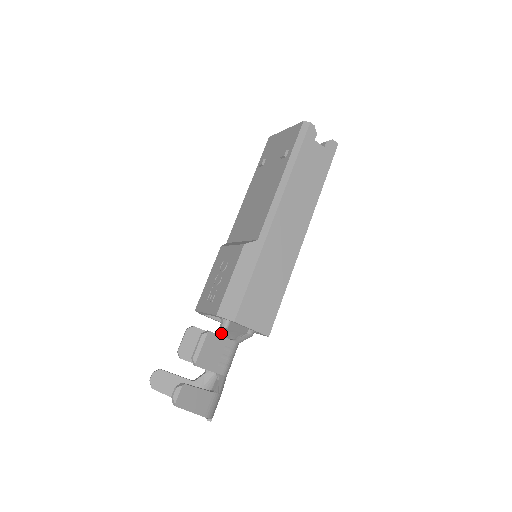
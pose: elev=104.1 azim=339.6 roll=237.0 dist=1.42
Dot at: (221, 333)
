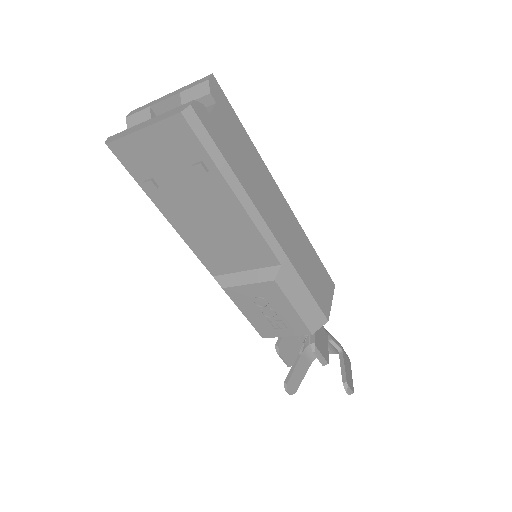
Dot at: occluded
